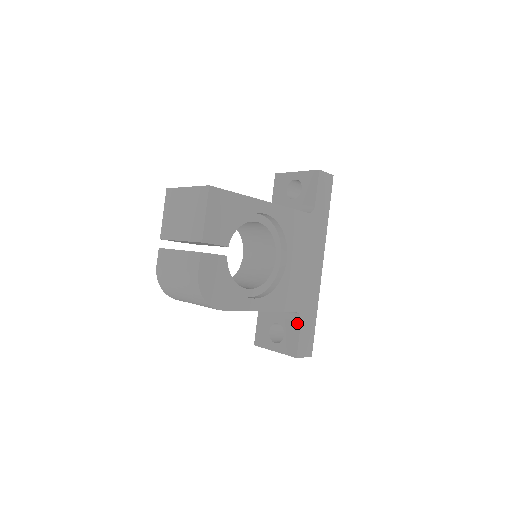
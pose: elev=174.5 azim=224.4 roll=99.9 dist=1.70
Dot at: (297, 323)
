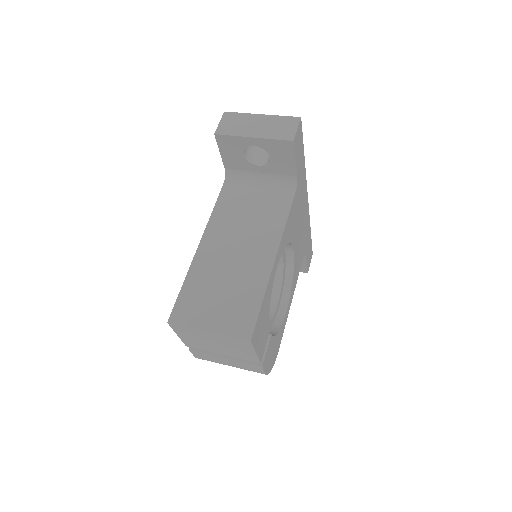
Dot at: occluded
